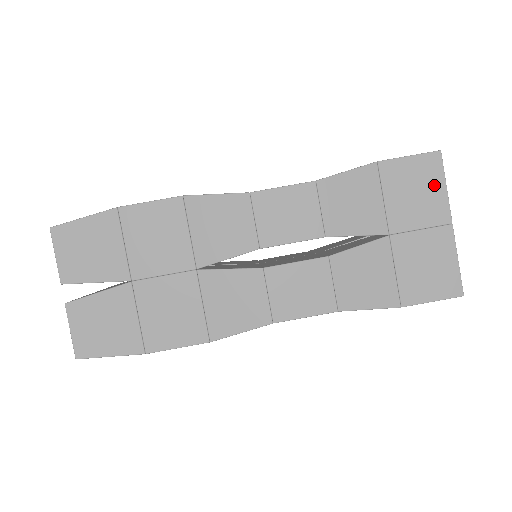
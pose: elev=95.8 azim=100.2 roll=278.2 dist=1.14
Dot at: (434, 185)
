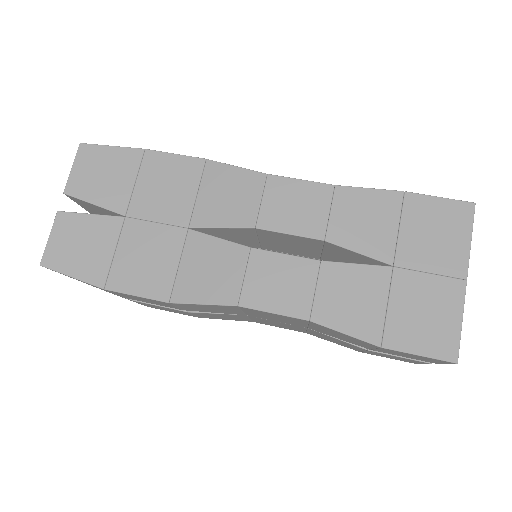
Dot at: (458, 234)
